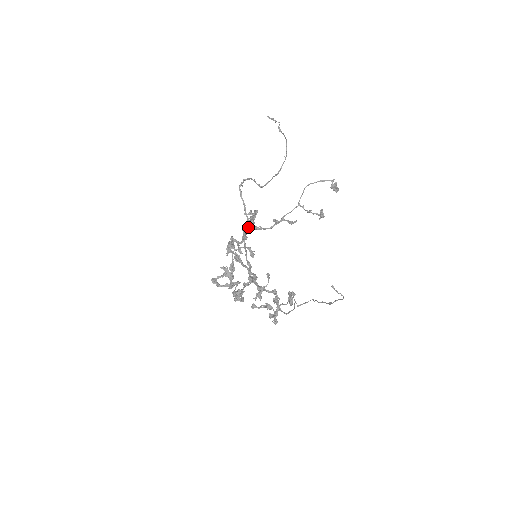
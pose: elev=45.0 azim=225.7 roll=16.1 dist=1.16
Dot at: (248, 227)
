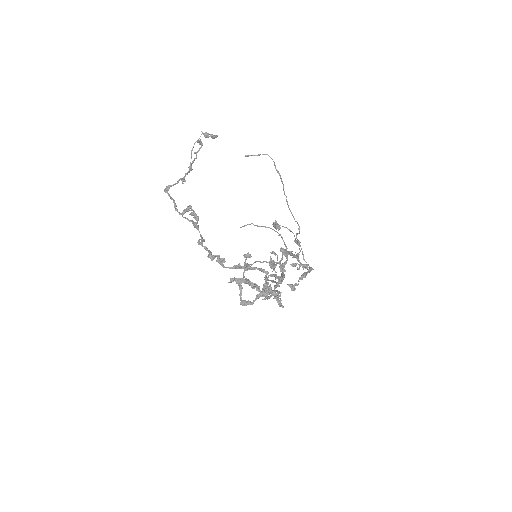
Dot at: occluded
